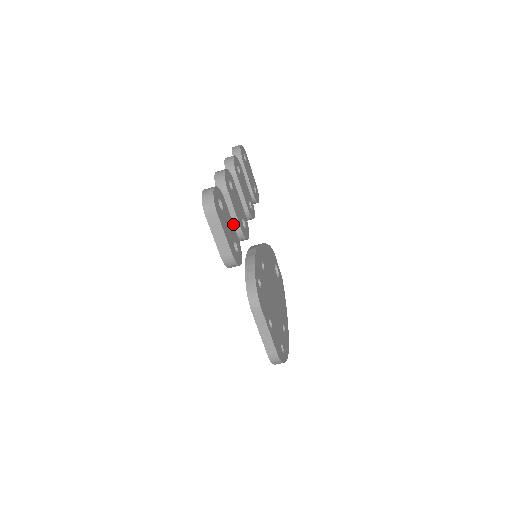
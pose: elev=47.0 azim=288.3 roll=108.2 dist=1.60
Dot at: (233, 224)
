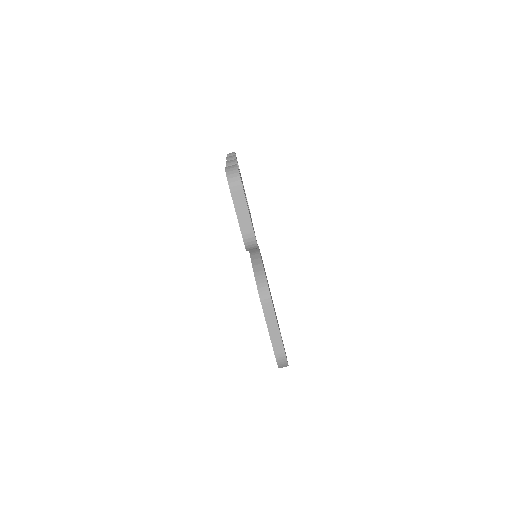
Dot at: occluded
